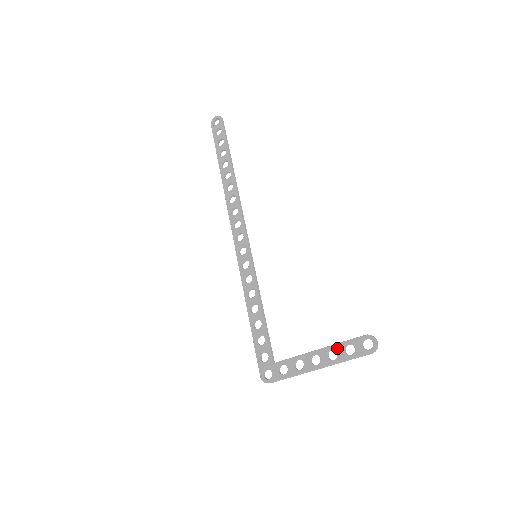
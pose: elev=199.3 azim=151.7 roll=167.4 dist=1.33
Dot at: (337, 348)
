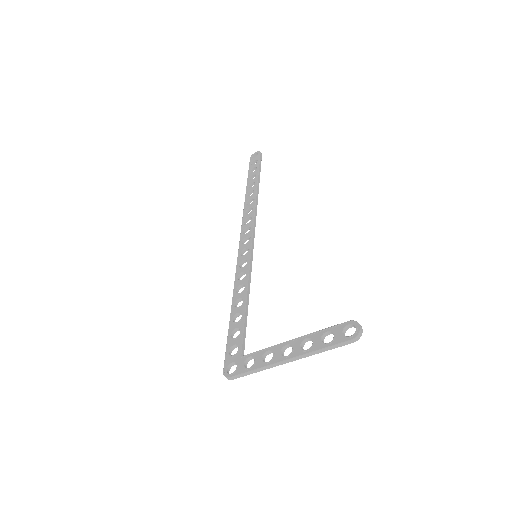
Dot at: (314, 336)
